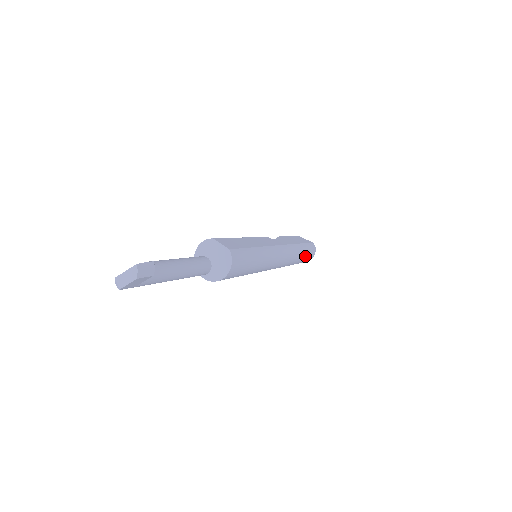
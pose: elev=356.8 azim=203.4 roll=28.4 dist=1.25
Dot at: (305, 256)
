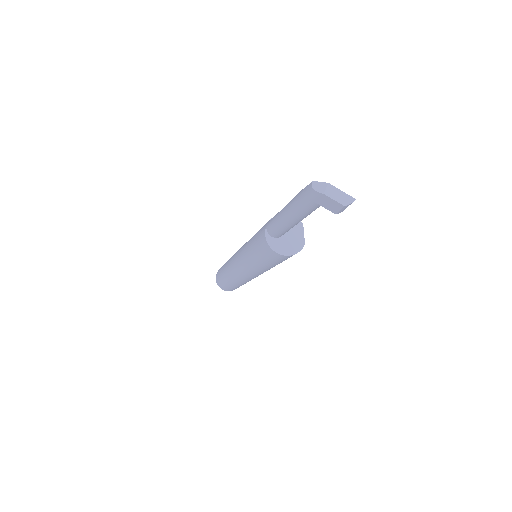
Dot at: (237, 287)
